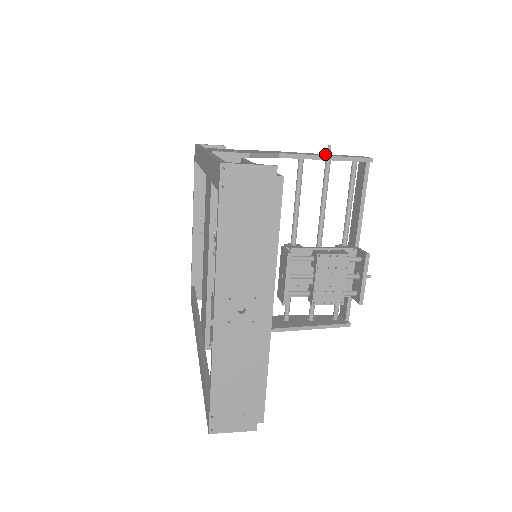
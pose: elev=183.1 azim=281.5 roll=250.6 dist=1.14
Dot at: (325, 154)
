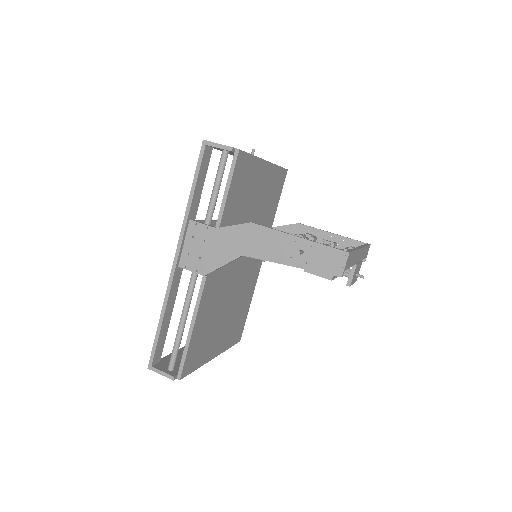
Dot at: (301, 246)
